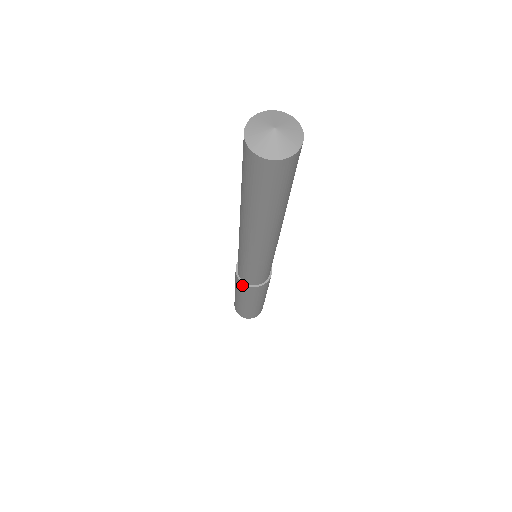
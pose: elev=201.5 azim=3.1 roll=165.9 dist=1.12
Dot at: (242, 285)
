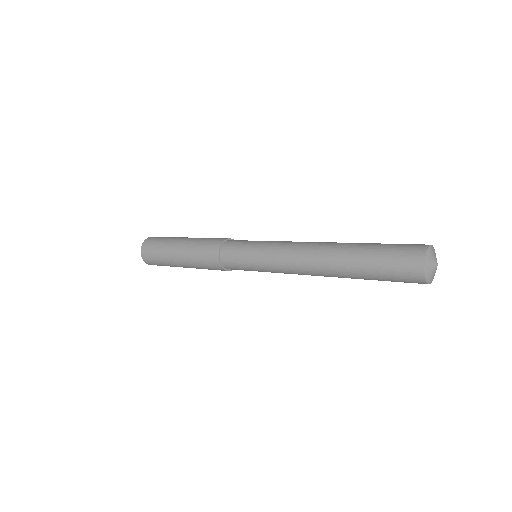
Dot at: (218, 267)
